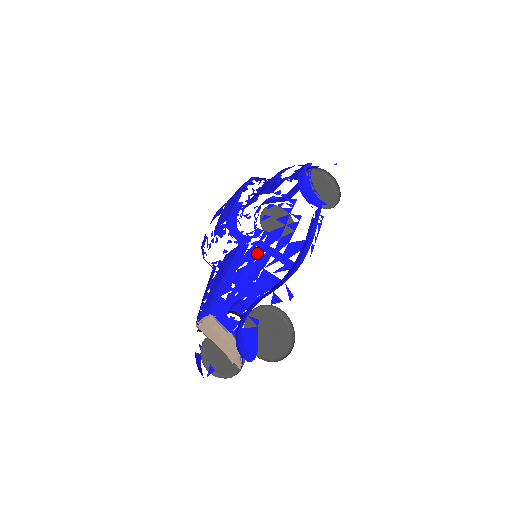
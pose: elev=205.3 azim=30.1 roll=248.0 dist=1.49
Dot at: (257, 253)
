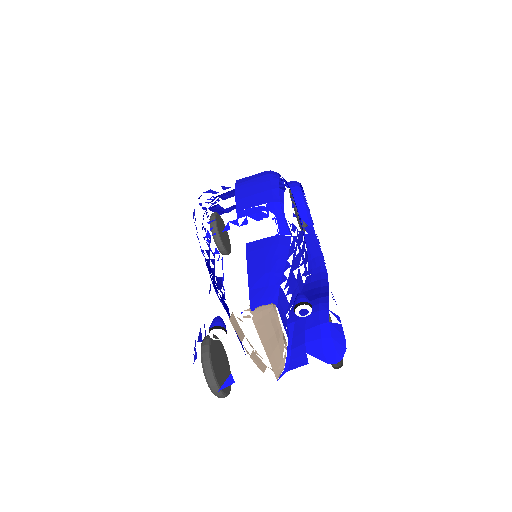
Dot at: (296, 248)
